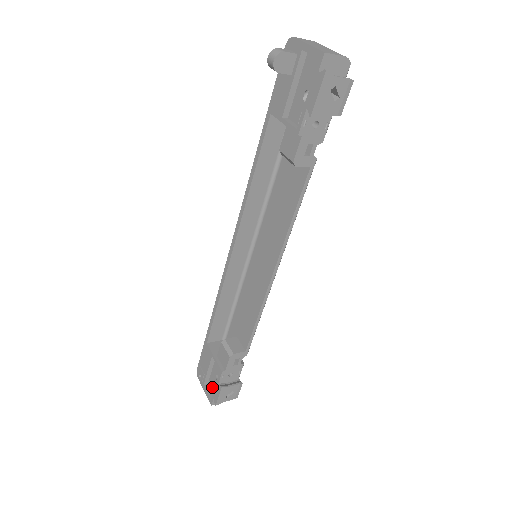
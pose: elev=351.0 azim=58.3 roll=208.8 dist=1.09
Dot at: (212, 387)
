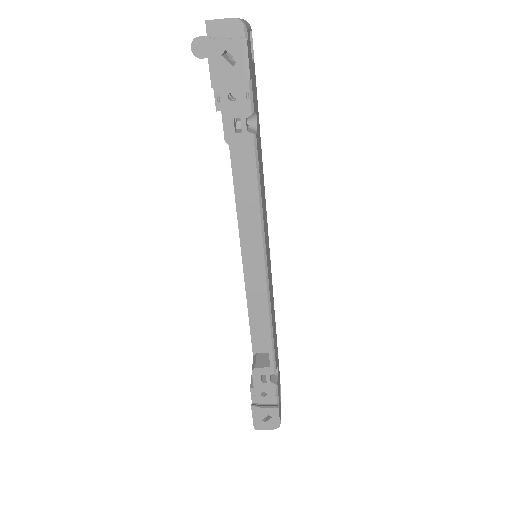
Dot at: occluded
